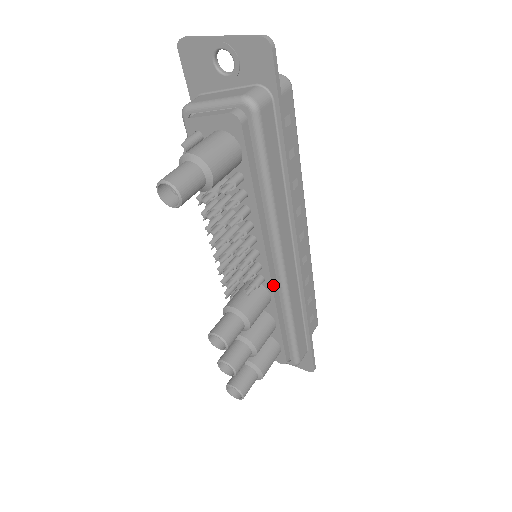
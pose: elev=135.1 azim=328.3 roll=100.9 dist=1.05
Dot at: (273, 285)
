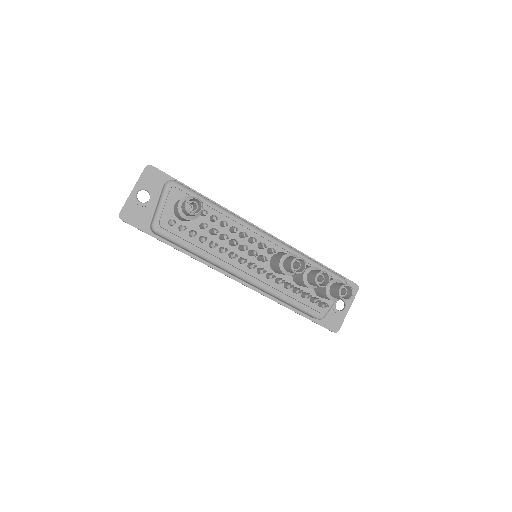
Dot at: (277, 246)
